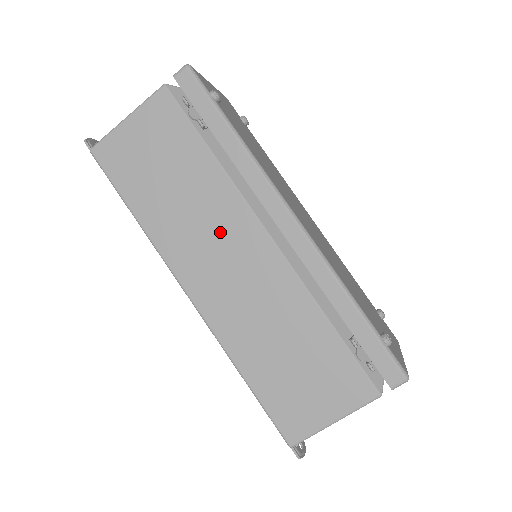
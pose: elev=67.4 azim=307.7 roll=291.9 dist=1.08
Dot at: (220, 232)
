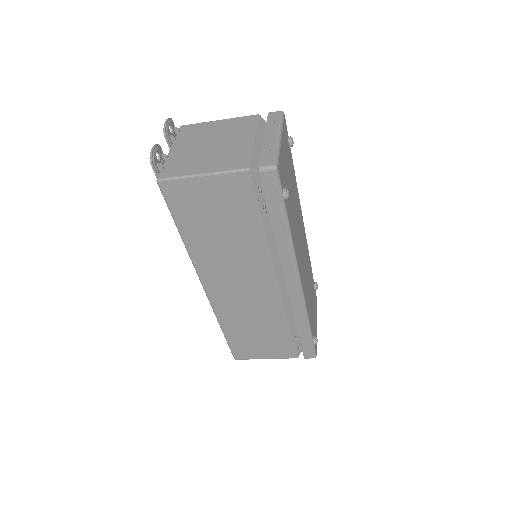
Dot at: (245, 270)
